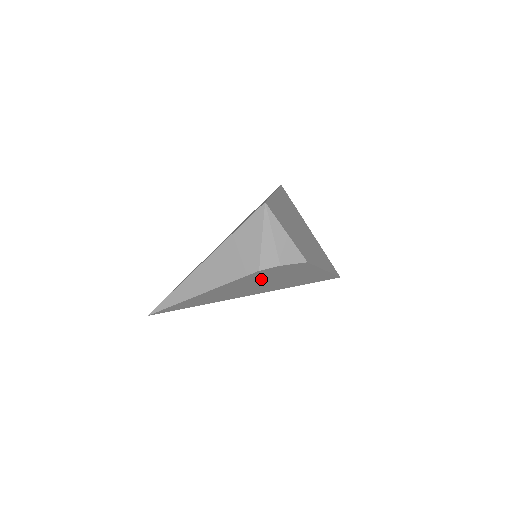
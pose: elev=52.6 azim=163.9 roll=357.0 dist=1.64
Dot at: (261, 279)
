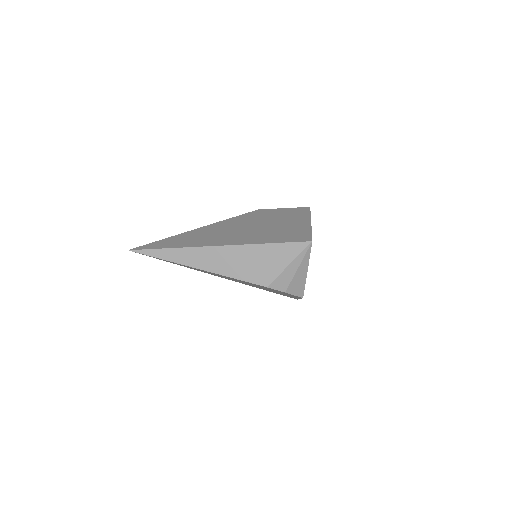
Dot at: (255, 285)
